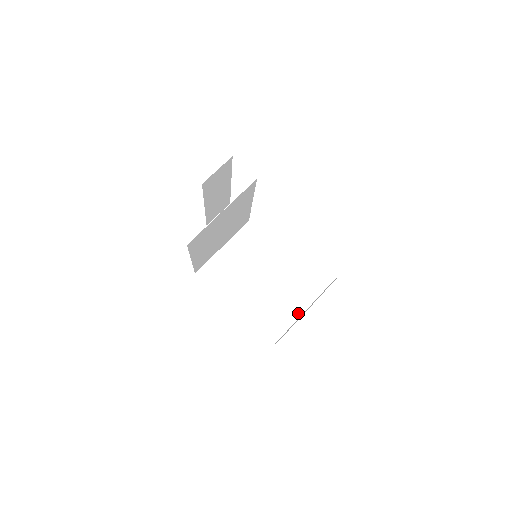
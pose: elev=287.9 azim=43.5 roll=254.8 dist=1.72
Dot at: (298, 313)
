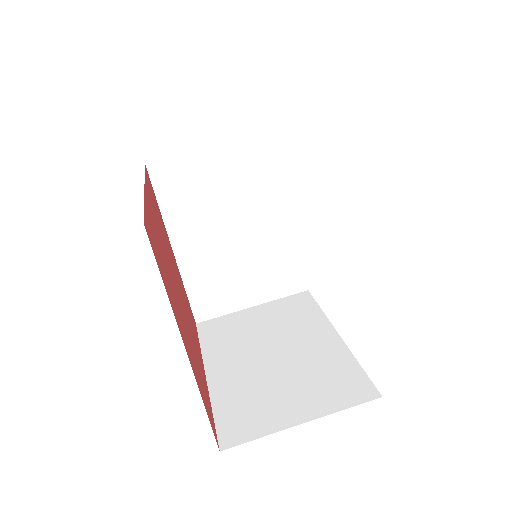
Dot at: (309, 414)
